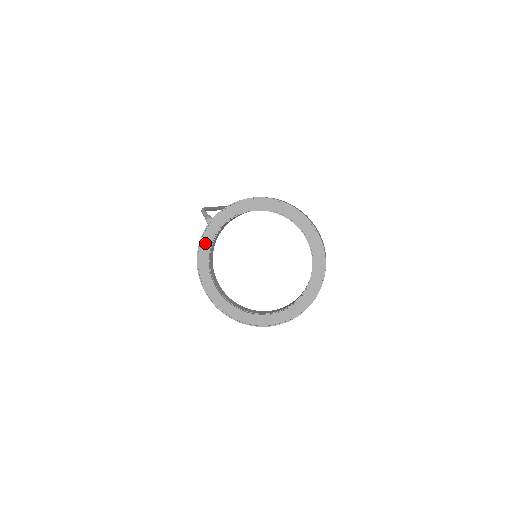
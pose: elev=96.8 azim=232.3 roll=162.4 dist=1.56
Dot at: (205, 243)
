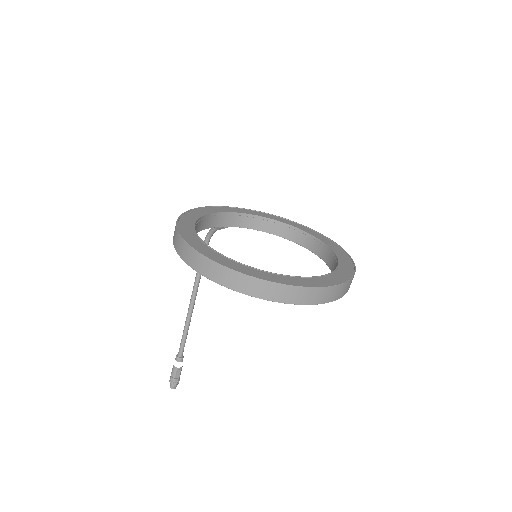
Dot at: (213, 209)
